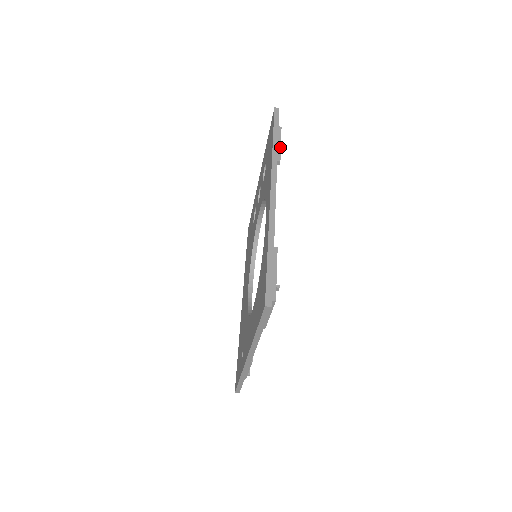
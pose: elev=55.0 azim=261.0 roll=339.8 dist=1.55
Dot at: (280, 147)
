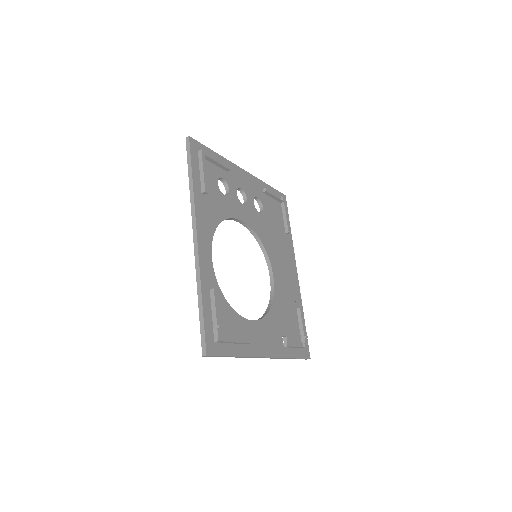
Dot at: (203, 175)
